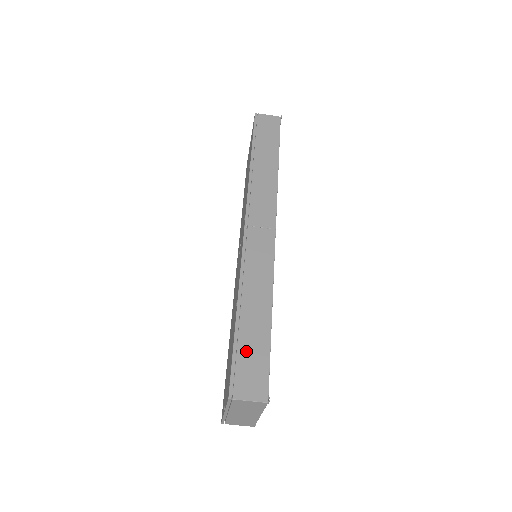
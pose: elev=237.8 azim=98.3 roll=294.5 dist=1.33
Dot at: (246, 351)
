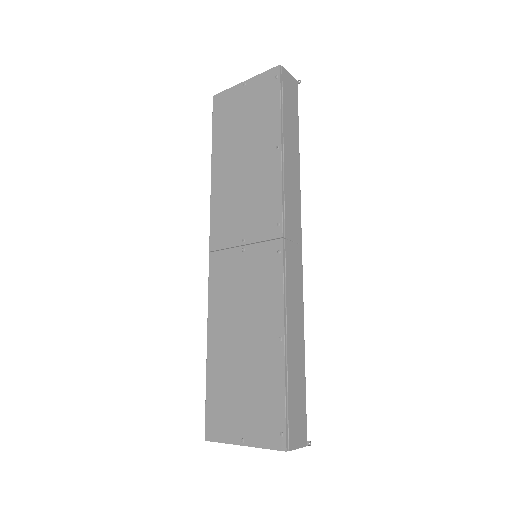
Dot at: (293, 396)
